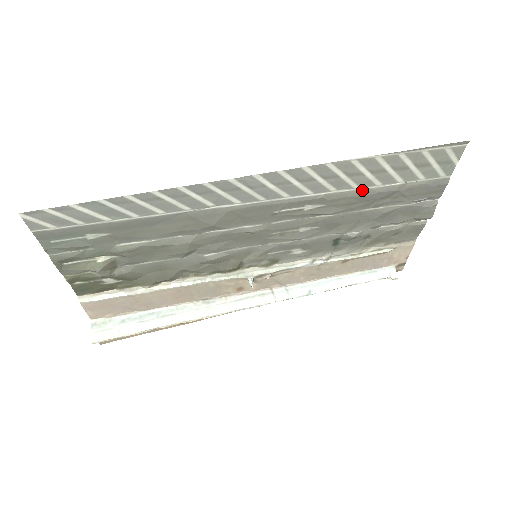
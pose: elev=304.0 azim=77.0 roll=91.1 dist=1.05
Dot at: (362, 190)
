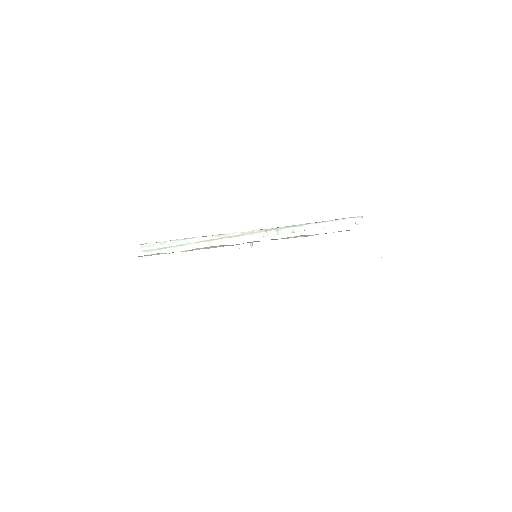
Dot at: occluded
